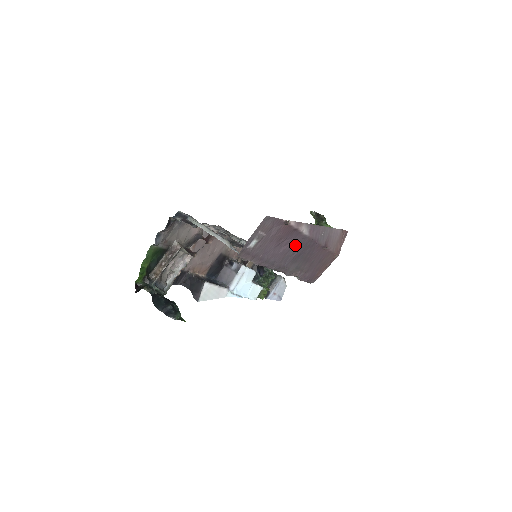
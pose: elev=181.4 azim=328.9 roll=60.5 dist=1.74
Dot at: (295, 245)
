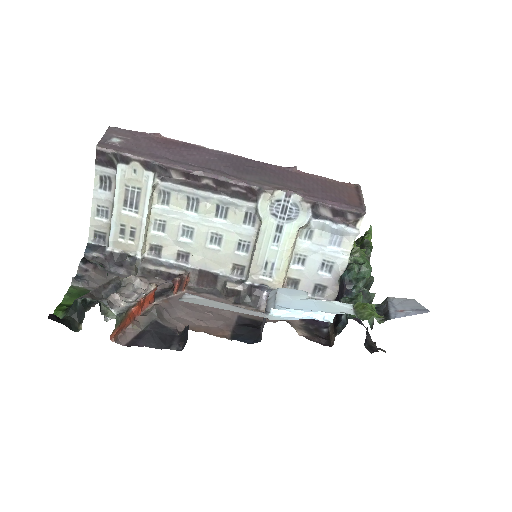
Dot at: (213, 158)
